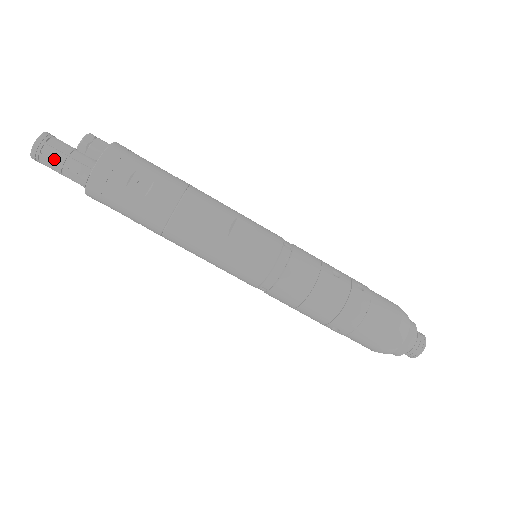
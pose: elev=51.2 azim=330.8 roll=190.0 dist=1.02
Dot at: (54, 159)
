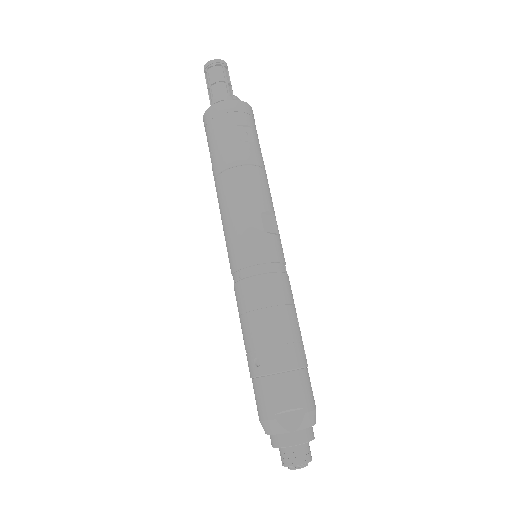
Dot at: (218, 75)
